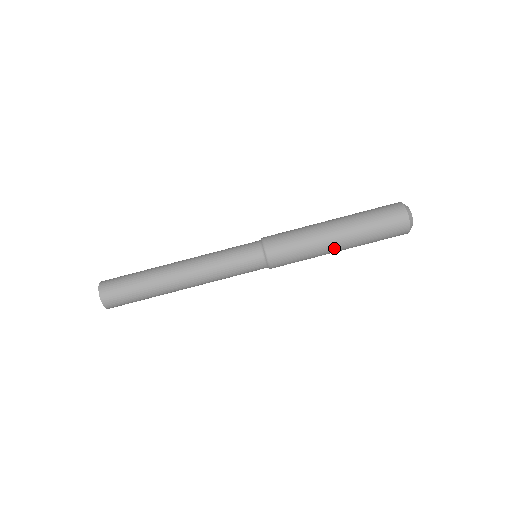
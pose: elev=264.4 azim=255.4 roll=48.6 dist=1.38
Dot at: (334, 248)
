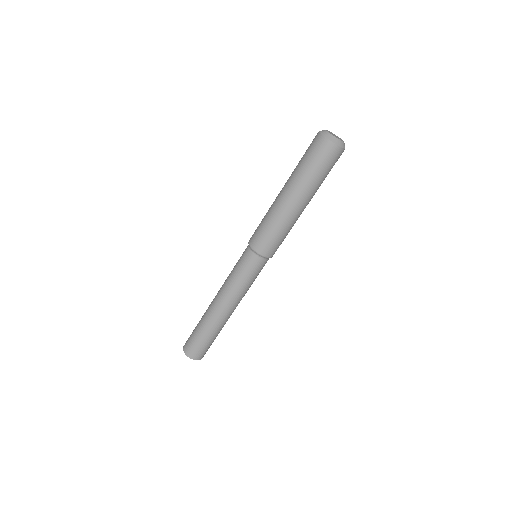
Dot at: (300, 210)
